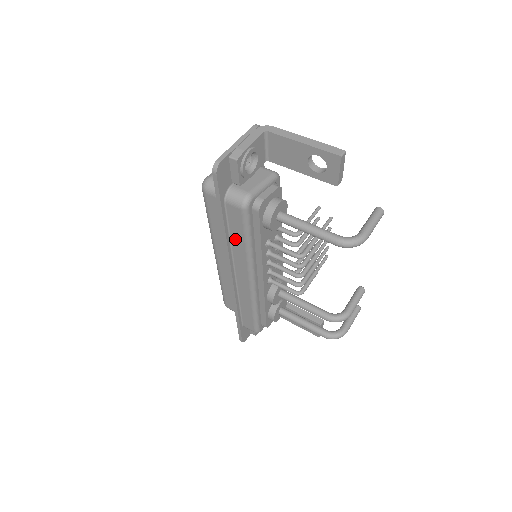
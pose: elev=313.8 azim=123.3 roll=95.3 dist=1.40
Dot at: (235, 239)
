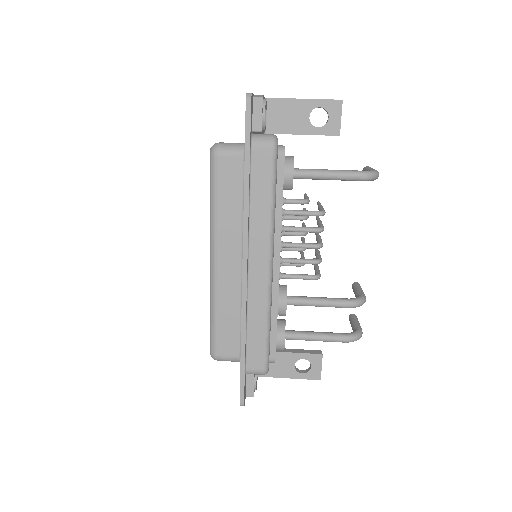
Dot at: (256, 200)
